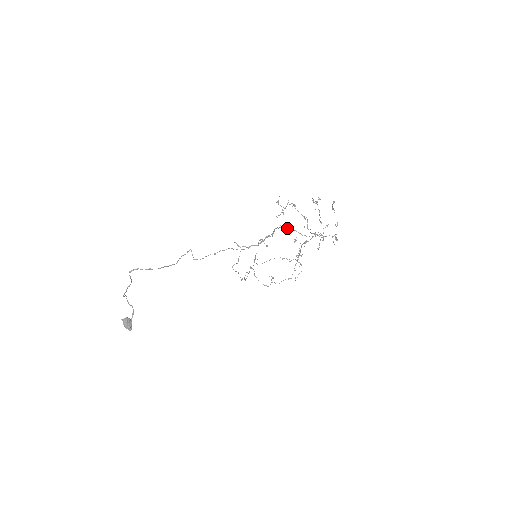
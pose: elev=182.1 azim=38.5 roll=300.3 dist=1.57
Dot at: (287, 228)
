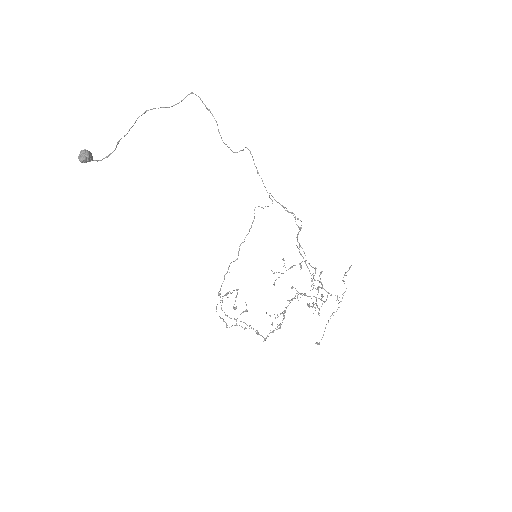
Dot at: (301, 254)
